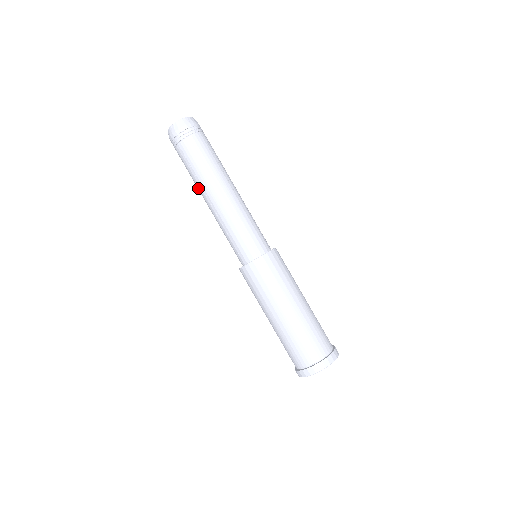
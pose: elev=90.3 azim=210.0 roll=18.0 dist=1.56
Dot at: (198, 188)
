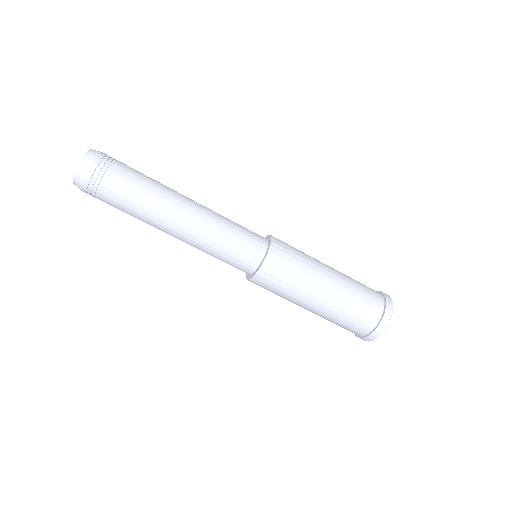
Dot at: occluded
